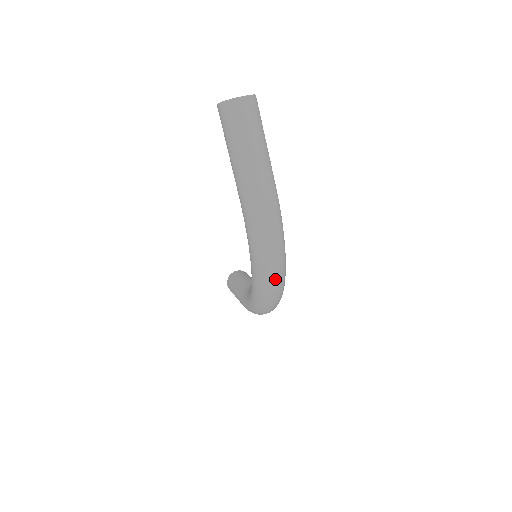
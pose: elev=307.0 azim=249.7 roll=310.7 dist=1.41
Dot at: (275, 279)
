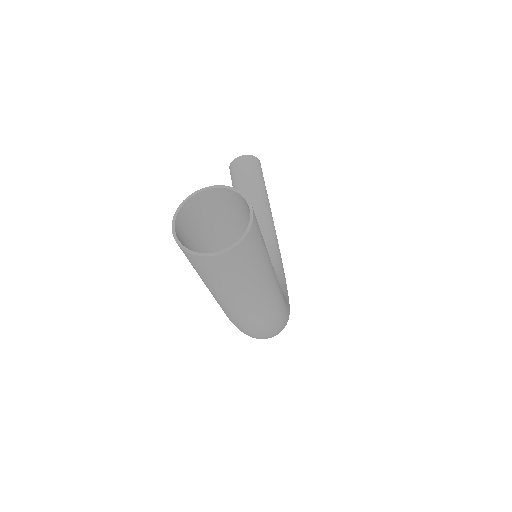
Dot at: occluded
